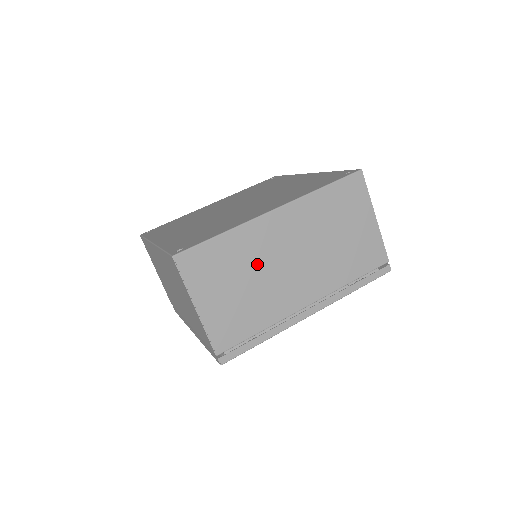
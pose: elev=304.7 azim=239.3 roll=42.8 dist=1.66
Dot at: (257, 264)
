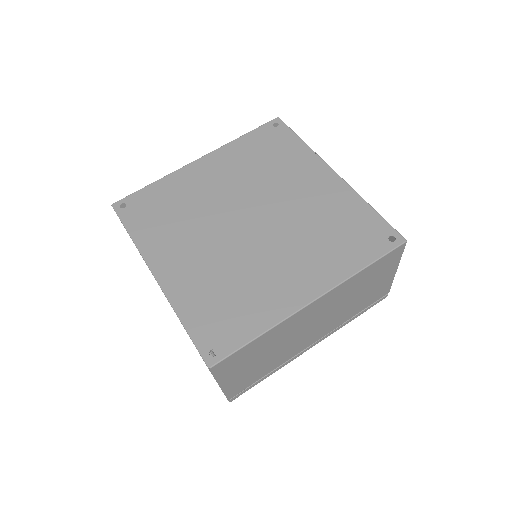
Dot at: (282, 340)
